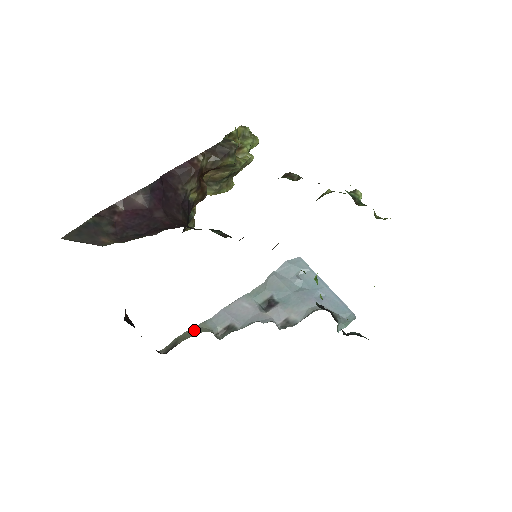
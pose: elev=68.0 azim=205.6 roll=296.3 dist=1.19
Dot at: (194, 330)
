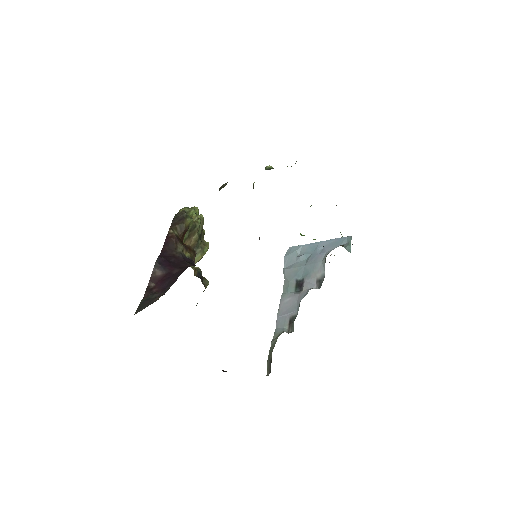
Dot at: (273, 343)
